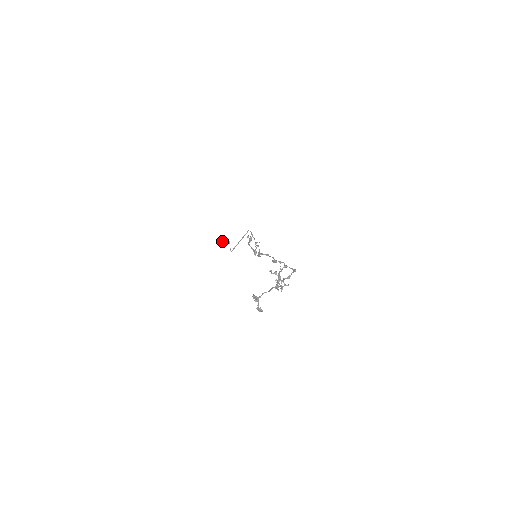
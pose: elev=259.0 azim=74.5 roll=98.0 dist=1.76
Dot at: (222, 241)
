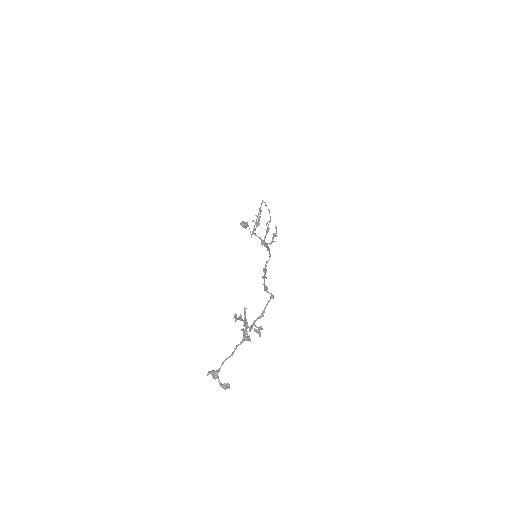
Dot at: (240, 224)
